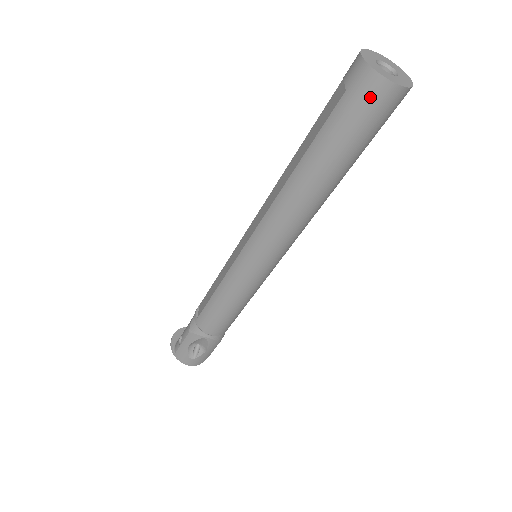
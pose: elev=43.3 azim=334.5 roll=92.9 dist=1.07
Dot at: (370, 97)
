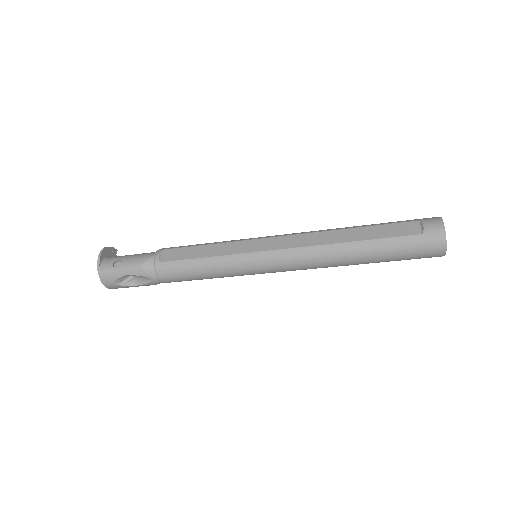
Dot at: (431, 249)
